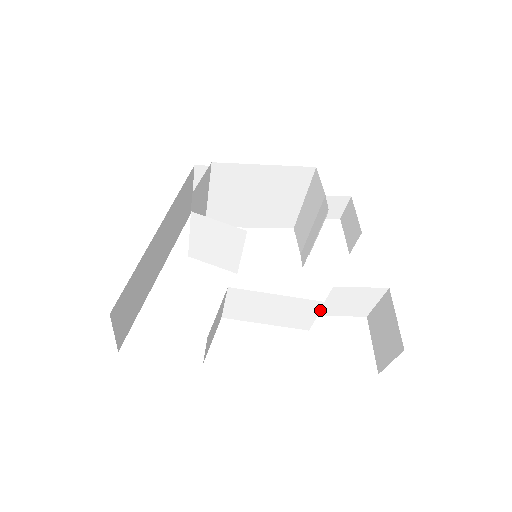
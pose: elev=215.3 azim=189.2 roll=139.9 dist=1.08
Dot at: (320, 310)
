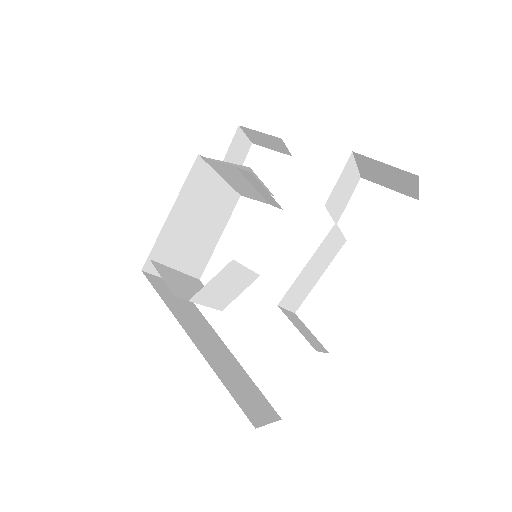
Dot at: (338, 228)
